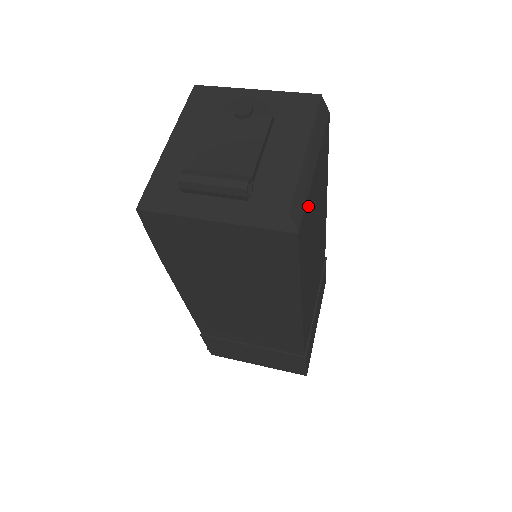
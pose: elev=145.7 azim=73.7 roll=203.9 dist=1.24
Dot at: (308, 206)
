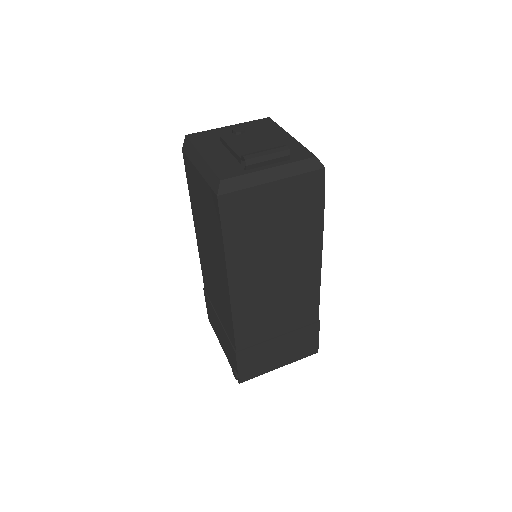
Dot at: occluded
